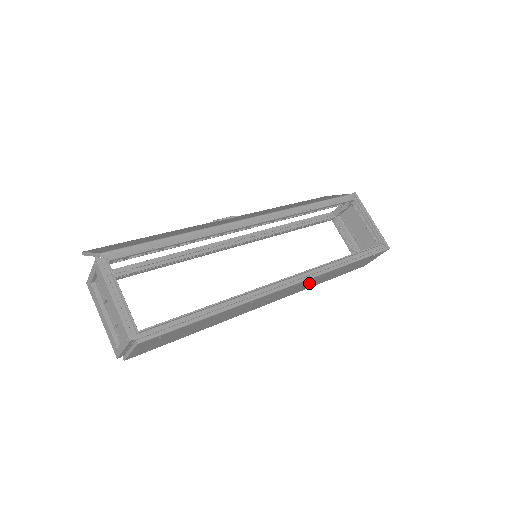
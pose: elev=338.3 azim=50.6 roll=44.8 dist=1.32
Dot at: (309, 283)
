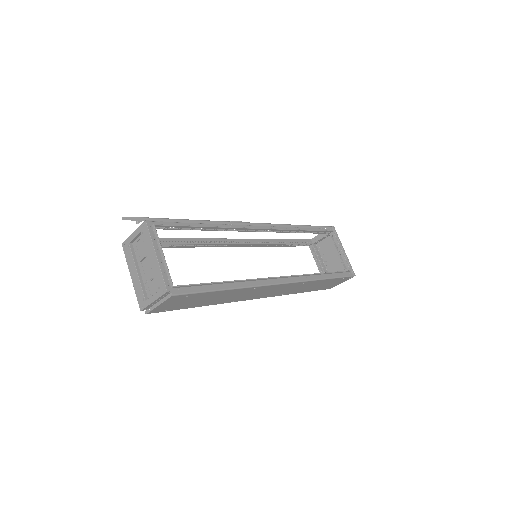
Dot at: (293, 288)
